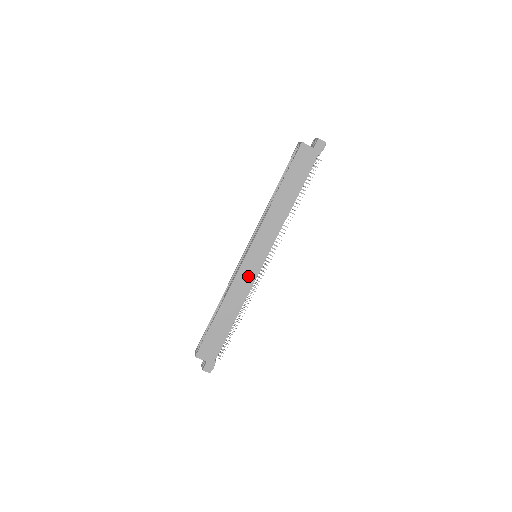
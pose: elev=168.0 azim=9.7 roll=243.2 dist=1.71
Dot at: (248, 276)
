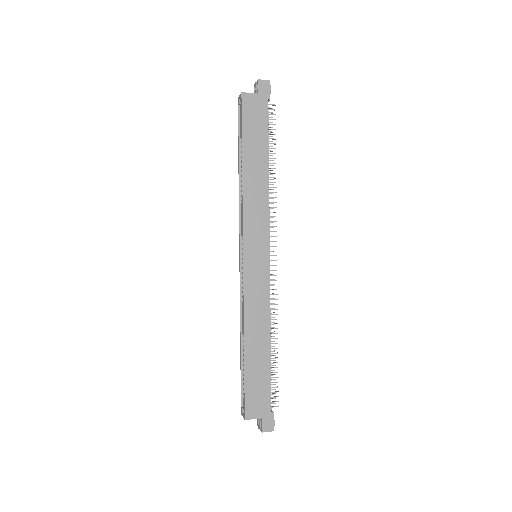
Dot at: (259, 284)
